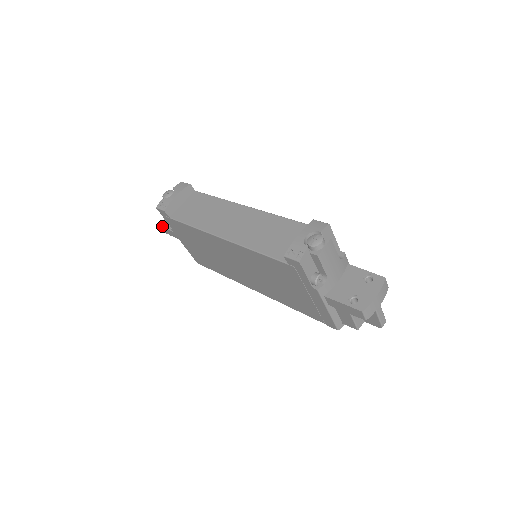
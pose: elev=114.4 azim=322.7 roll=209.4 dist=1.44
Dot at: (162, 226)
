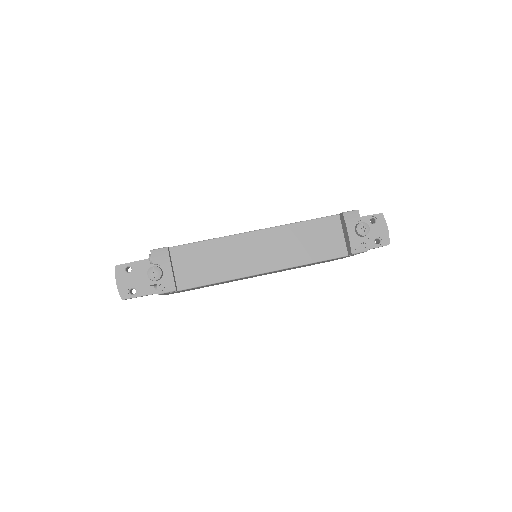
Dot at: (128, 298)
